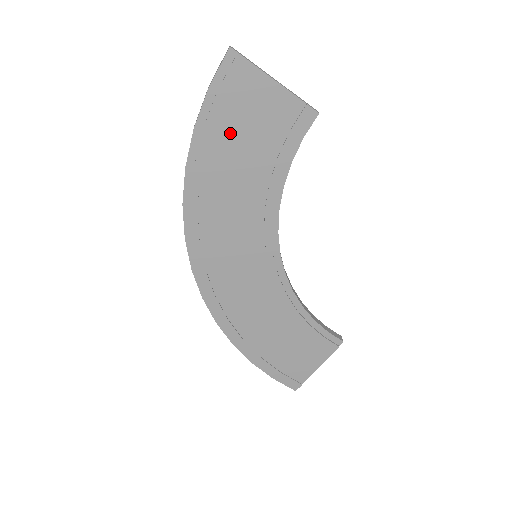
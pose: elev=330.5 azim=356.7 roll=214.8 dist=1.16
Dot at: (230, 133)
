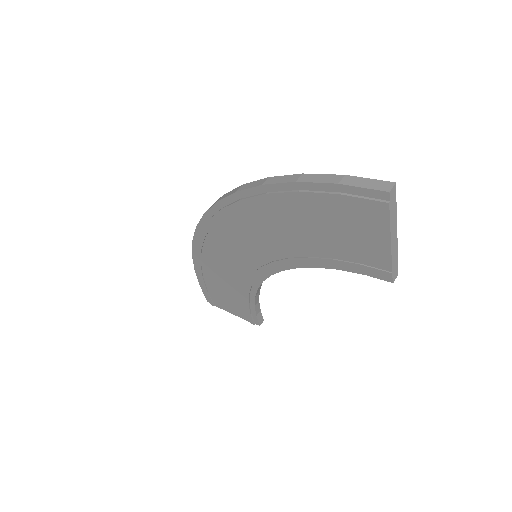
Dot at: (318, 215)
